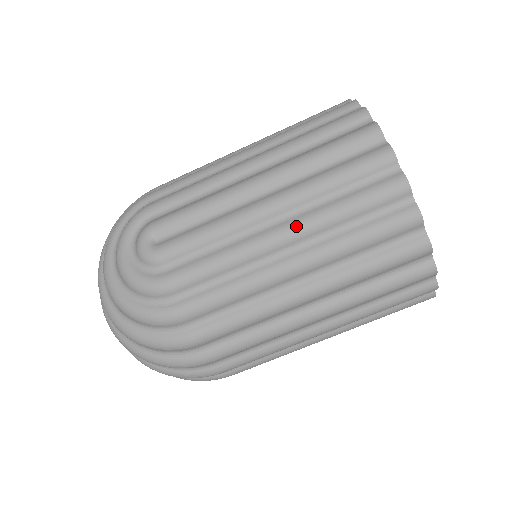
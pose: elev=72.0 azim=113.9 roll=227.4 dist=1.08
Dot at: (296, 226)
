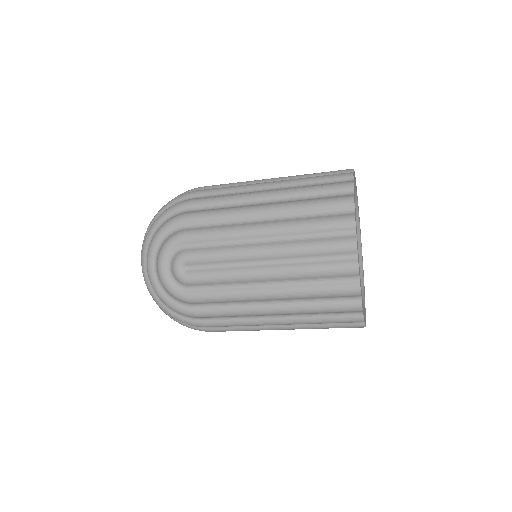
Dot at: (281, 293)
